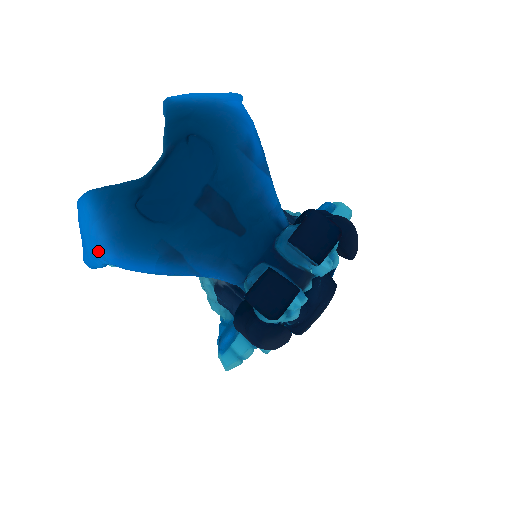
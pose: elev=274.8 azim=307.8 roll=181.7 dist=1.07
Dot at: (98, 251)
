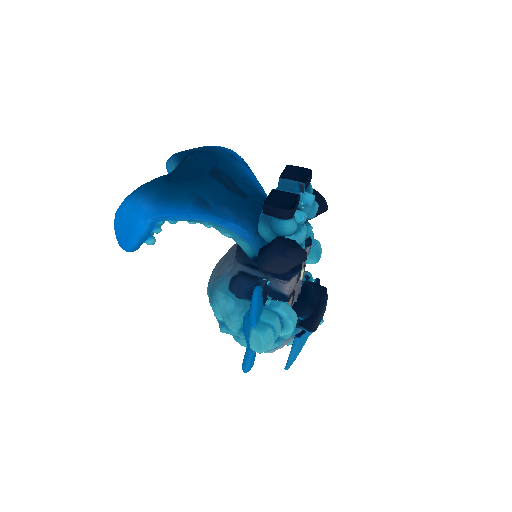
Dot at: (143, 215)
